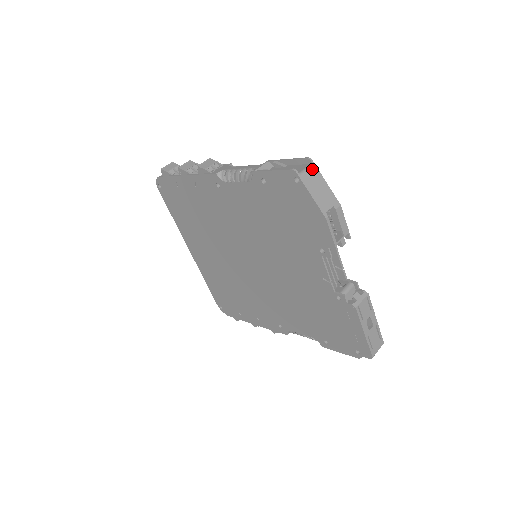
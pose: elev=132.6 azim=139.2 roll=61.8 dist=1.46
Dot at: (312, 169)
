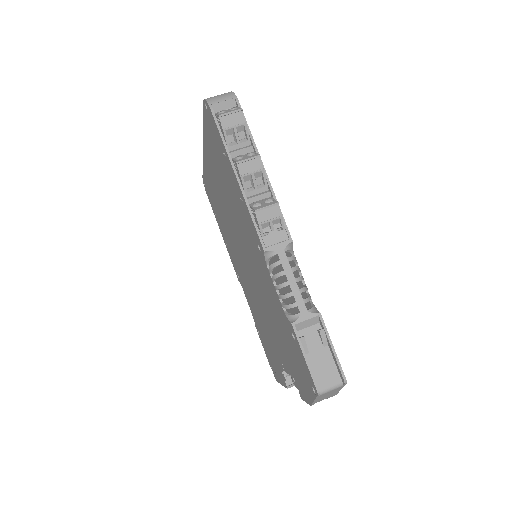
Dot at: (338, 388)
